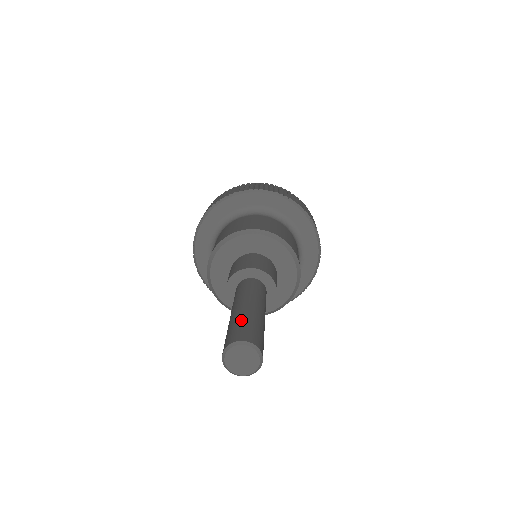
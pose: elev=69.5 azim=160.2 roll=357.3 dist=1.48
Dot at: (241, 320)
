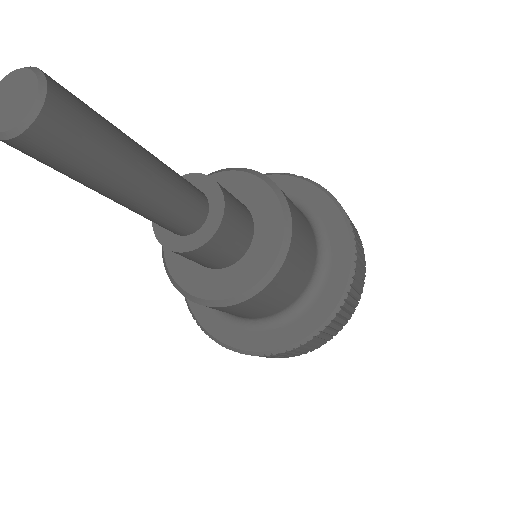
Dot at: occluded
